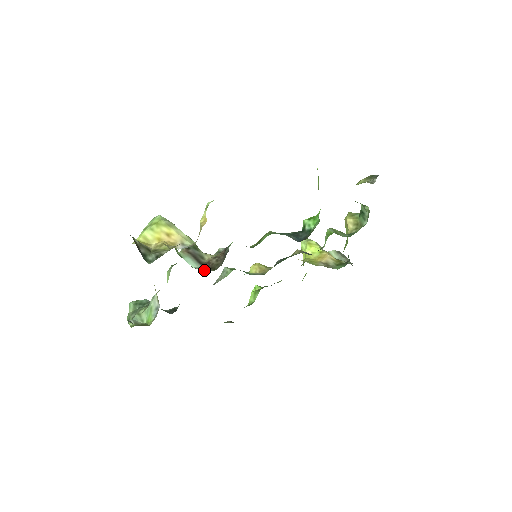
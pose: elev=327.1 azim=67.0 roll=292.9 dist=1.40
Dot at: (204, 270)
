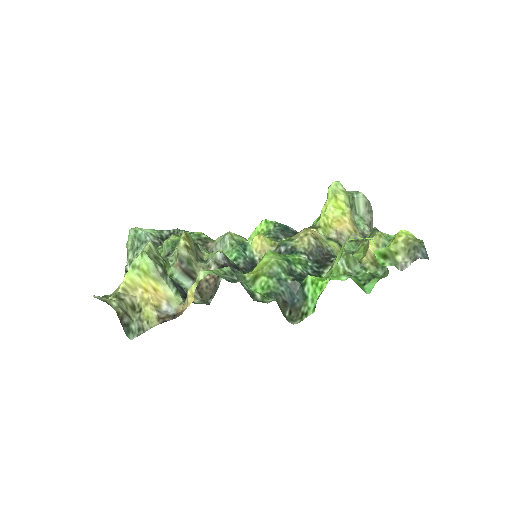
Dot at: occluded
